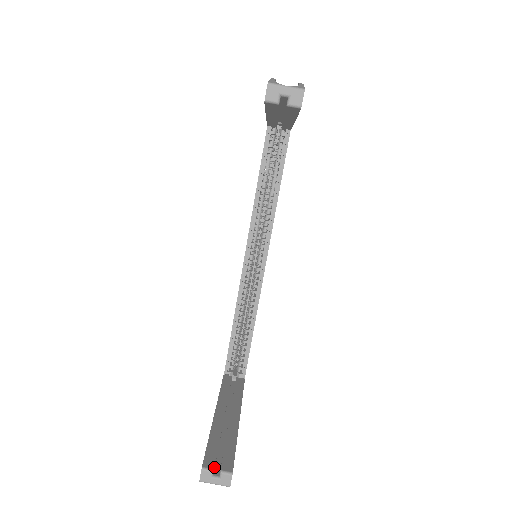
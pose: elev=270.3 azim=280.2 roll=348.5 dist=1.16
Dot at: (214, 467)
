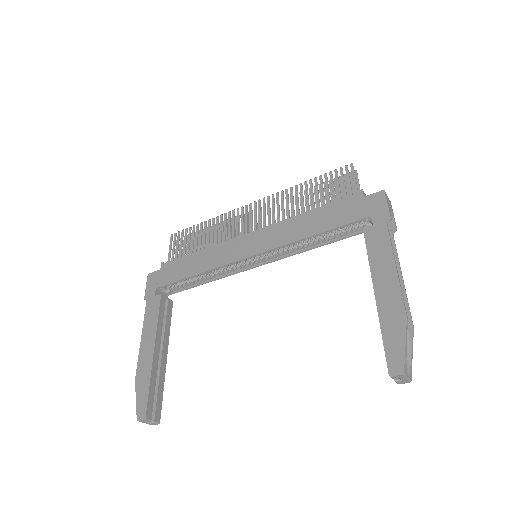
Dot at: (152, 418)
